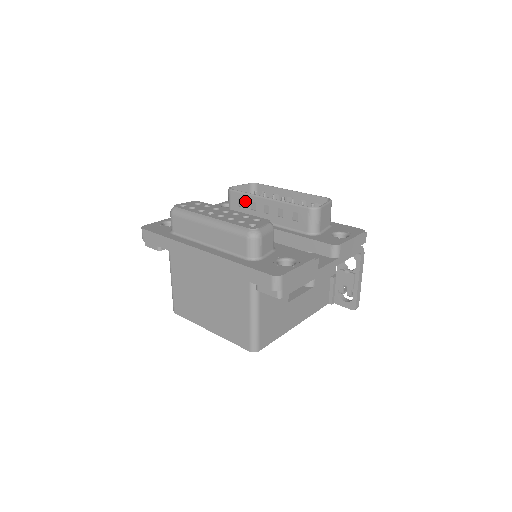
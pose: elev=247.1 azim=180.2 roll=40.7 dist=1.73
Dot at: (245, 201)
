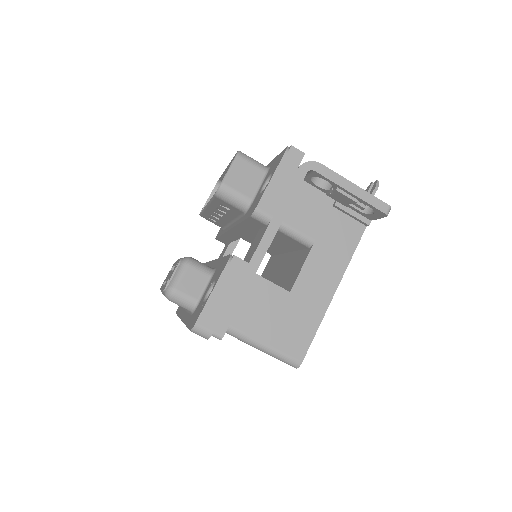
Dot at: (210, 217)
